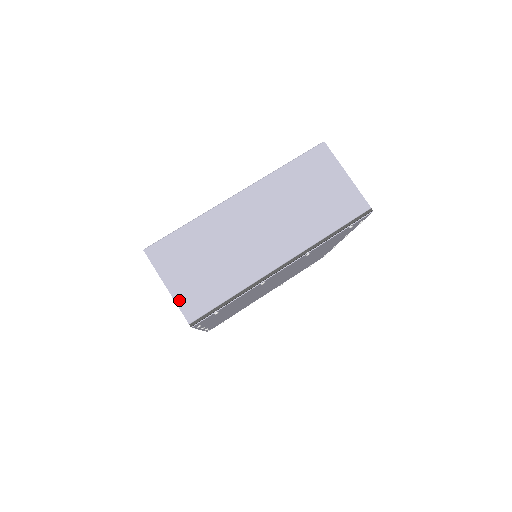
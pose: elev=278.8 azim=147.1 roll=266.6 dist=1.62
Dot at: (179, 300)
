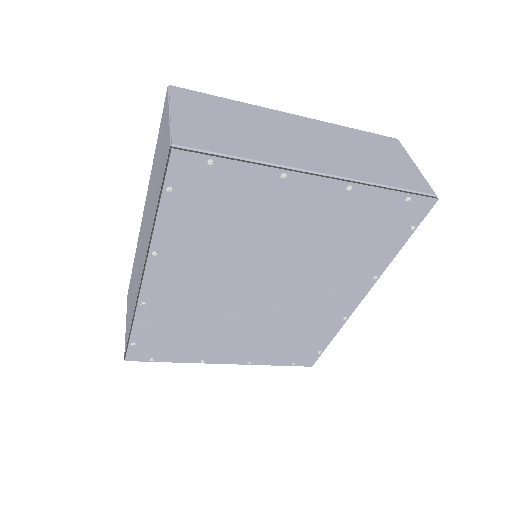
Dot at: (176, 126)
